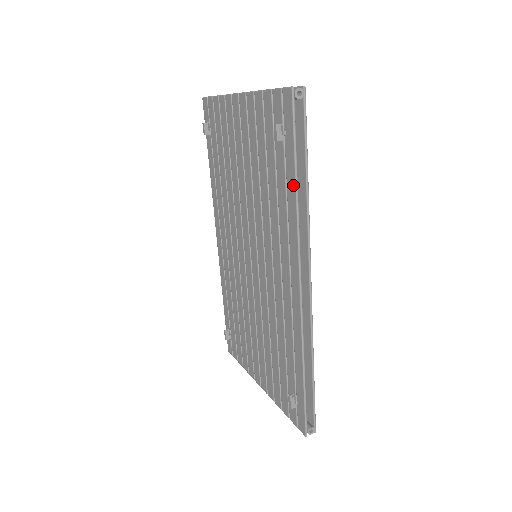
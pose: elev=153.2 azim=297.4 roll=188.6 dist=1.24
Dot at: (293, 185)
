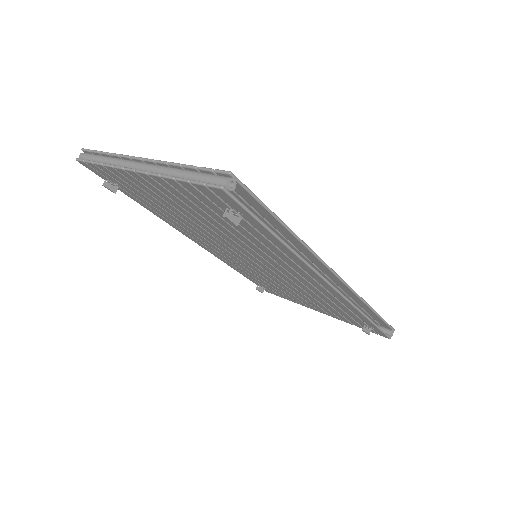
Dot at: (279, 243)
